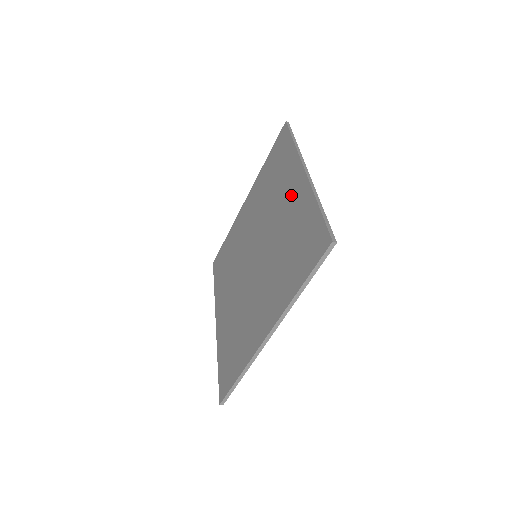
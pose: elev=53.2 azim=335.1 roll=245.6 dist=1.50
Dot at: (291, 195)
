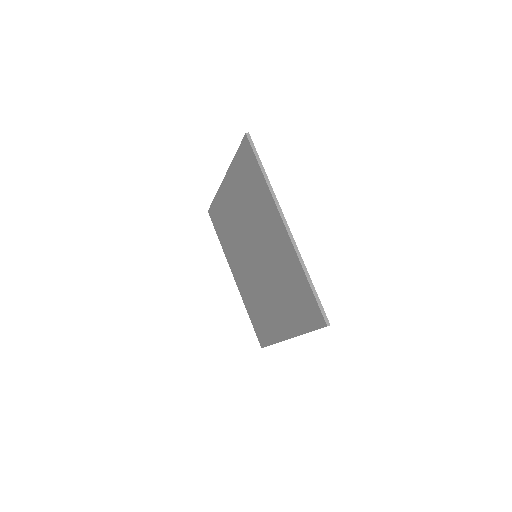
Dot at: (231, 196)
